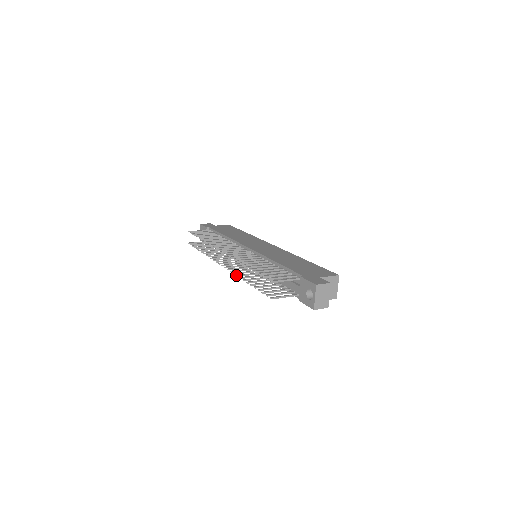
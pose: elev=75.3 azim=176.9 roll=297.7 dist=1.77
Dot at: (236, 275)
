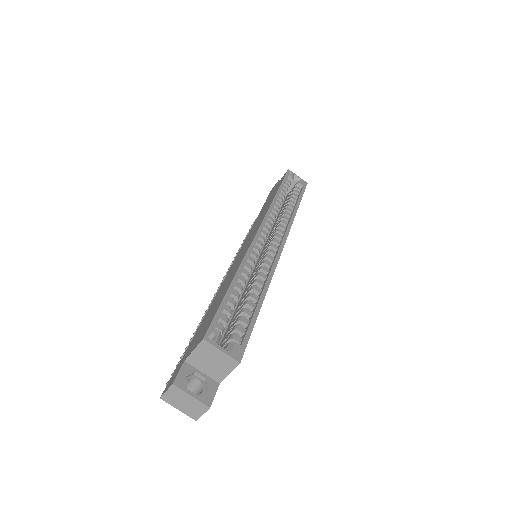
Dot at: occluded
